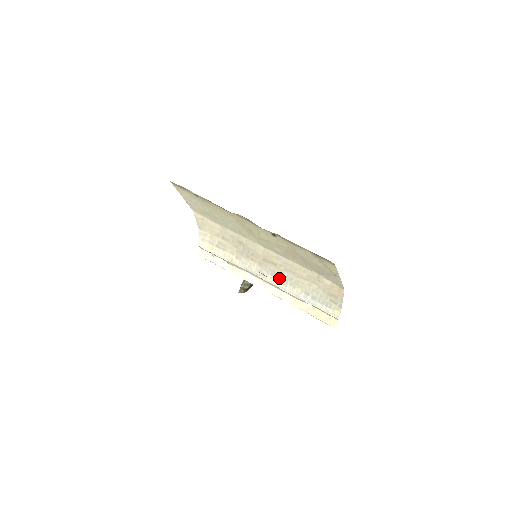
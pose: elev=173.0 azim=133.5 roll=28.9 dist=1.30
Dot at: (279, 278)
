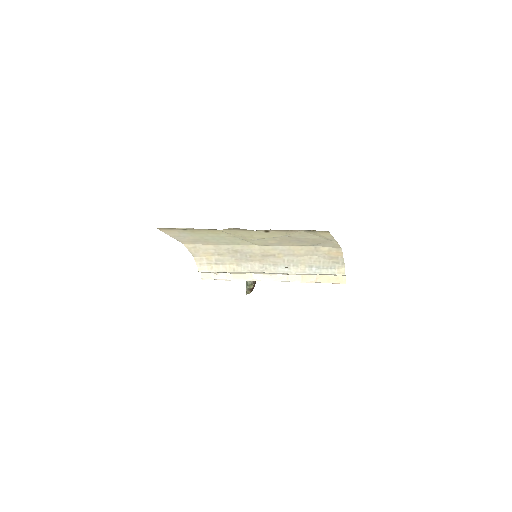
Dot at: (281, 265)
